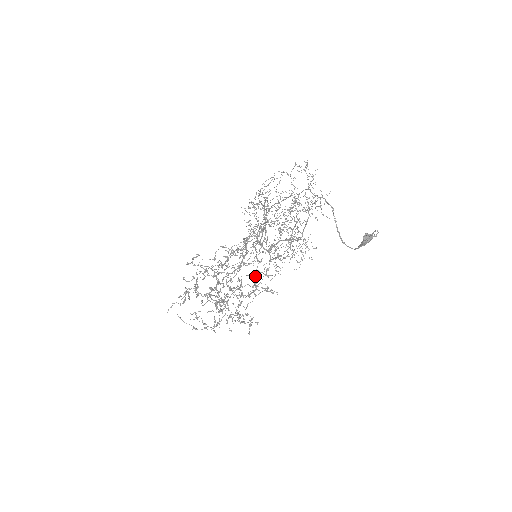
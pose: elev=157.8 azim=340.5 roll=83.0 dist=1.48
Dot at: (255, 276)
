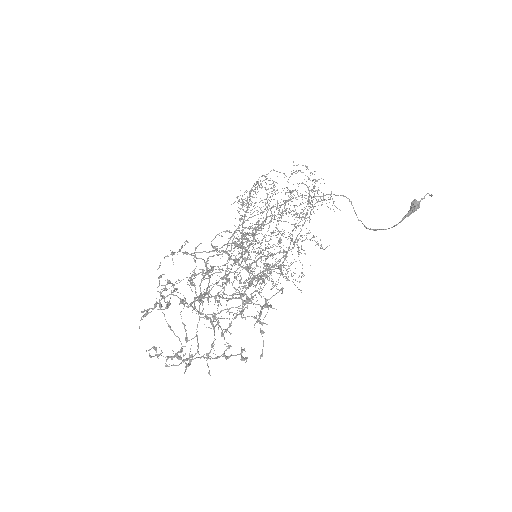
Dot at: occluded
